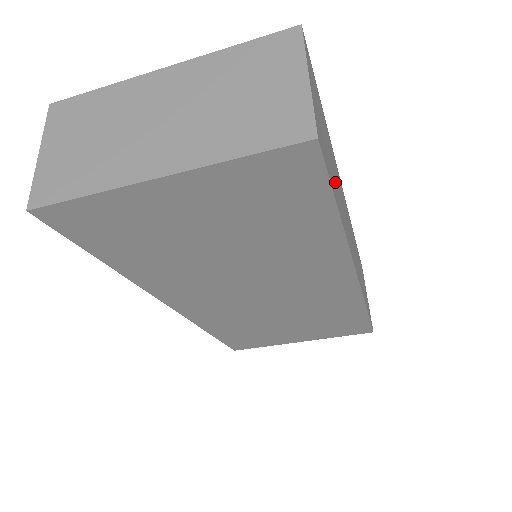
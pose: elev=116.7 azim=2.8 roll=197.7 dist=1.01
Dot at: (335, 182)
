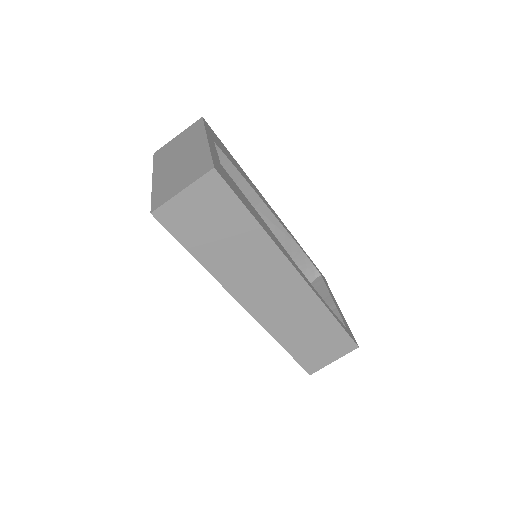
Dot at: (218, 248)
